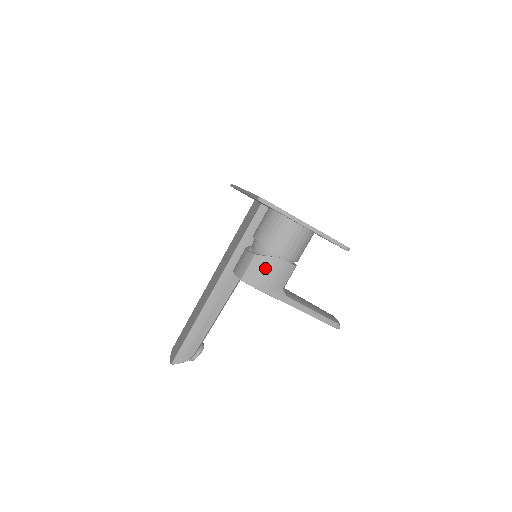
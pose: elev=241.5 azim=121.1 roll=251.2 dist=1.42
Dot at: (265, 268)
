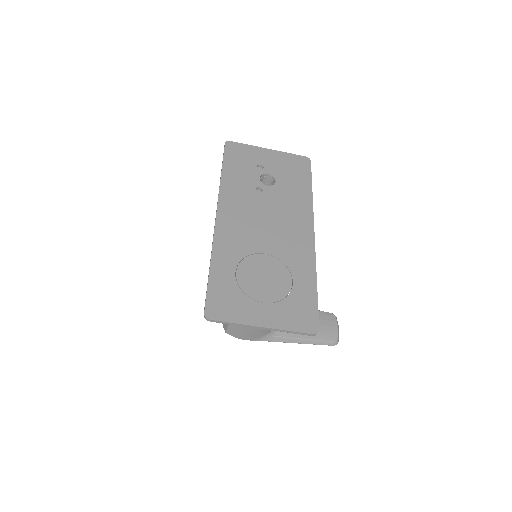
Dot at: (243, 329)
